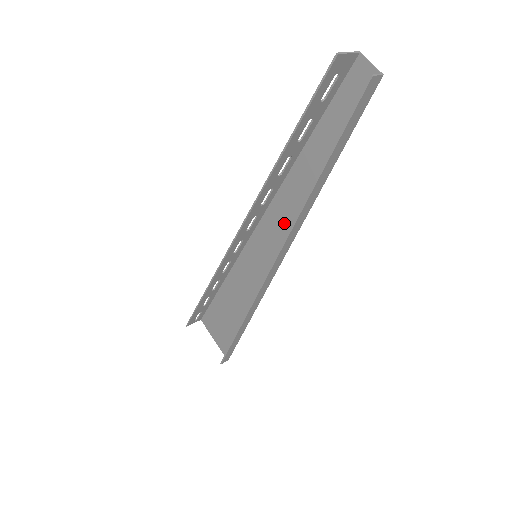
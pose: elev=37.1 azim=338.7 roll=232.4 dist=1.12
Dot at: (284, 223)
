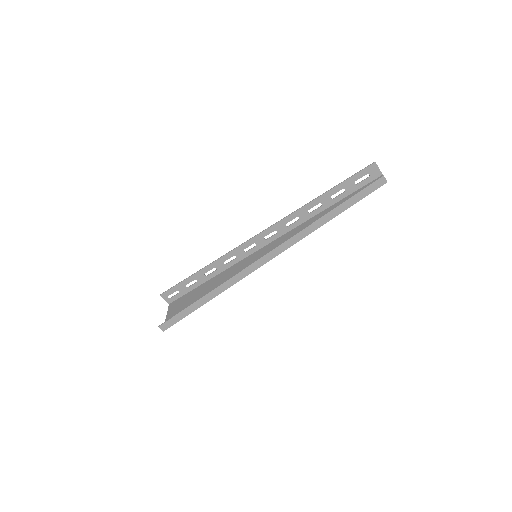
Dot at: occluded
